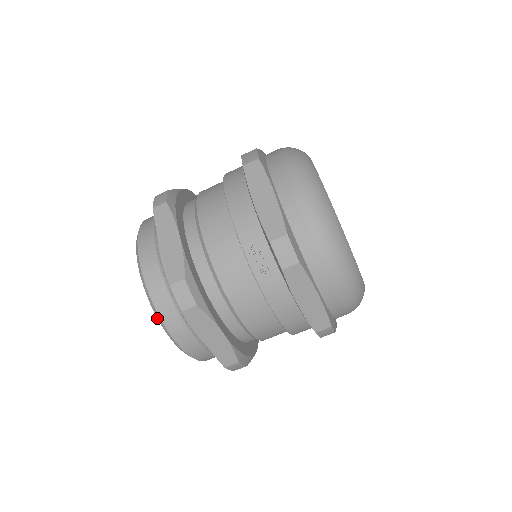
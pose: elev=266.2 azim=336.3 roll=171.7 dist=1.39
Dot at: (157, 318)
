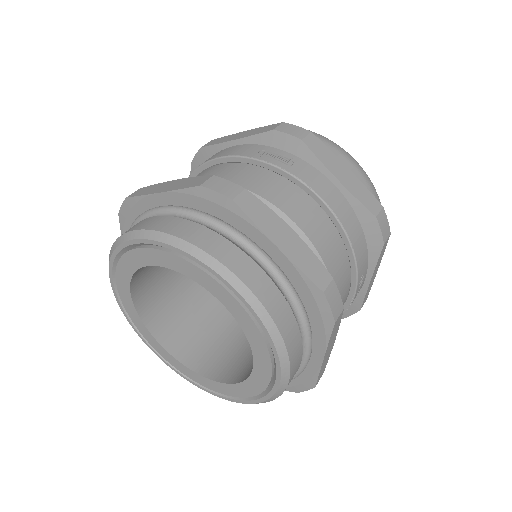
Dot at: (199, 260)
